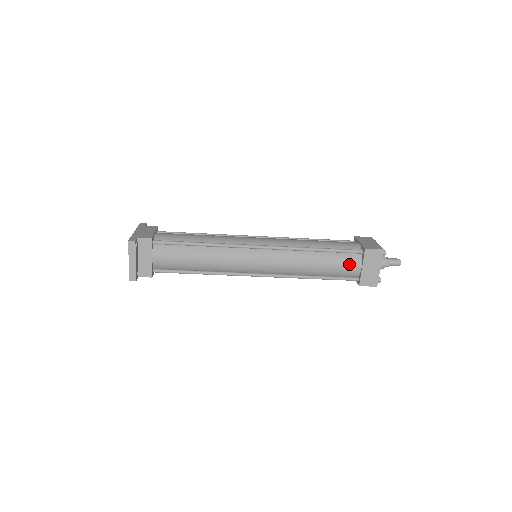
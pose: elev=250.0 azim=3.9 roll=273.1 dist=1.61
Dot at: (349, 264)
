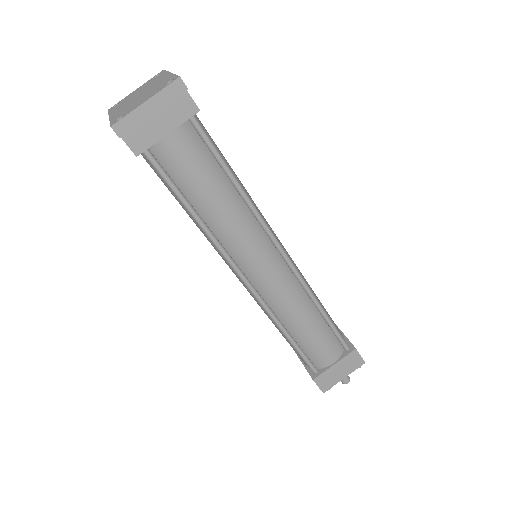
Dot at: (329, 351)
